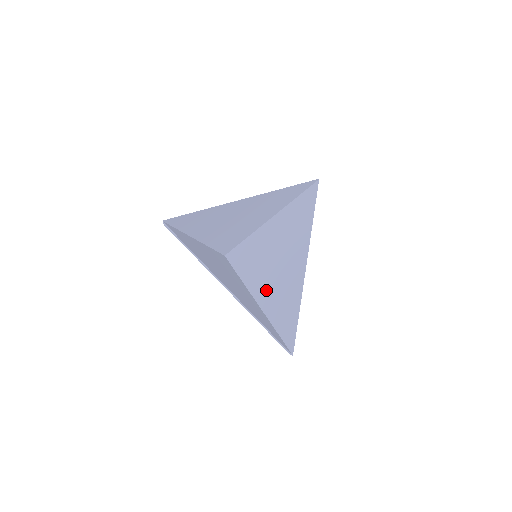
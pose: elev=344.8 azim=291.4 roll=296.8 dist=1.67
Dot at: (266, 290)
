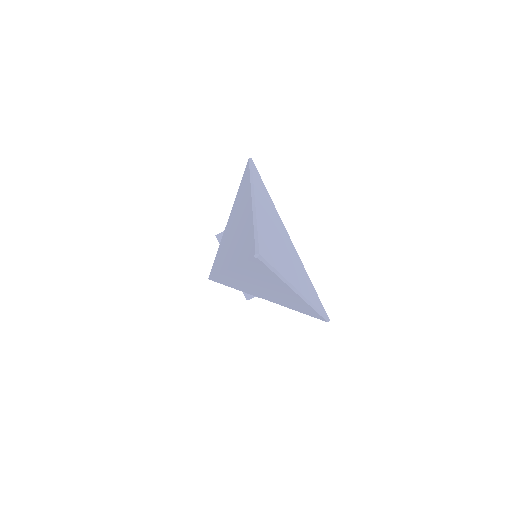
Dot at: occluded
